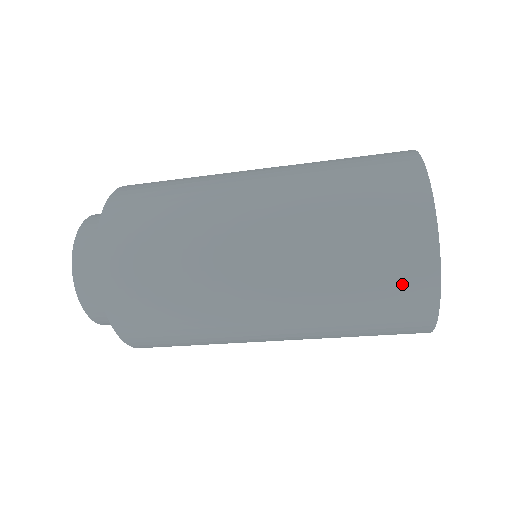
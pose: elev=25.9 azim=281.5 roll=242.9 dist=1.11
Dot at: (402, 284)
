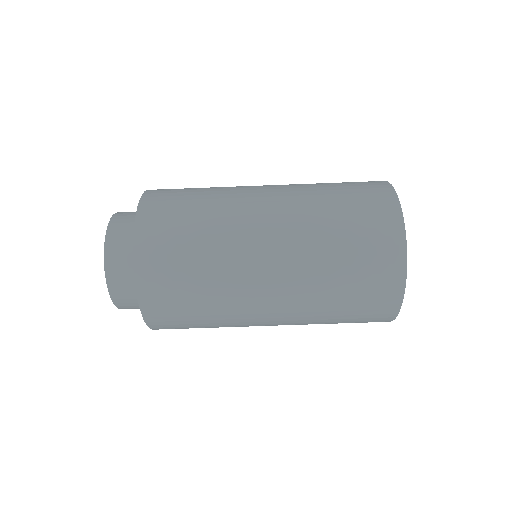
Dot at: (378, 287)
